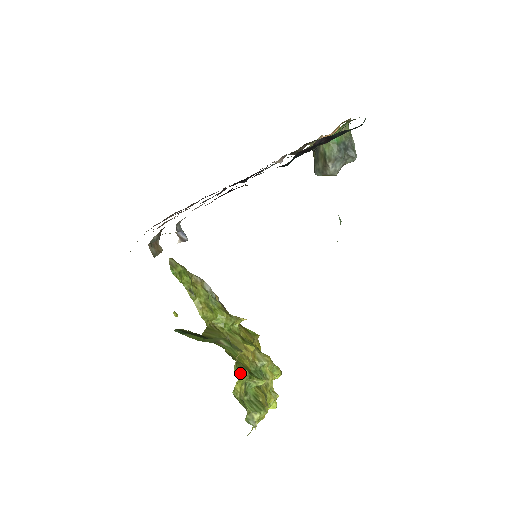
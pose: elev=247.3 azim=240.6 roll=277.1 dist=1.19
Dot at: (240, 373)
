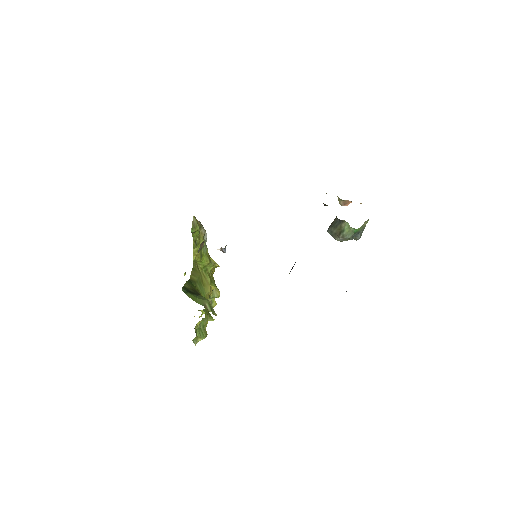
Dot at: (206, 321)
